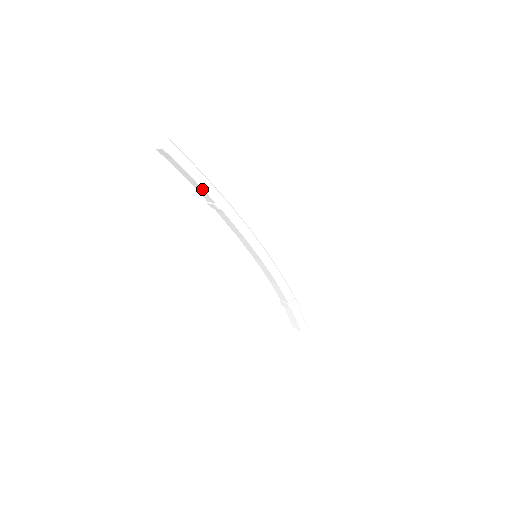
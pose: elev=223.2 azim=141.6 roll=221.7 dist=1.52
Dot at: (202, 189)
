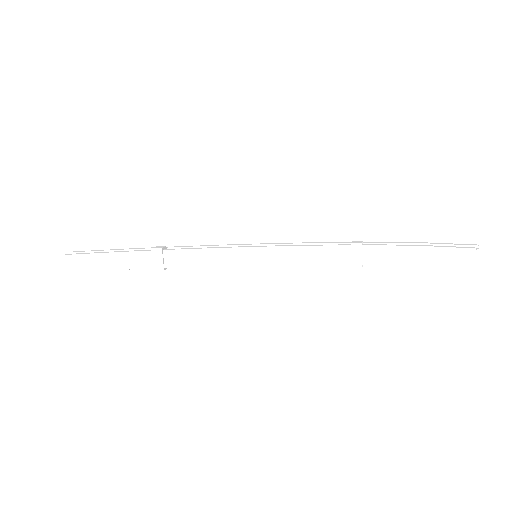
Dot at: (130, 254)
